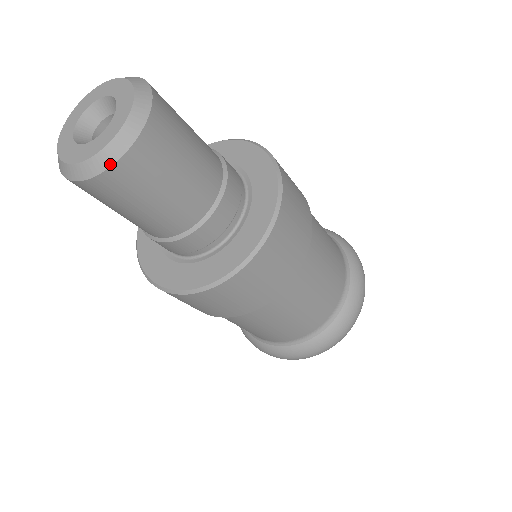
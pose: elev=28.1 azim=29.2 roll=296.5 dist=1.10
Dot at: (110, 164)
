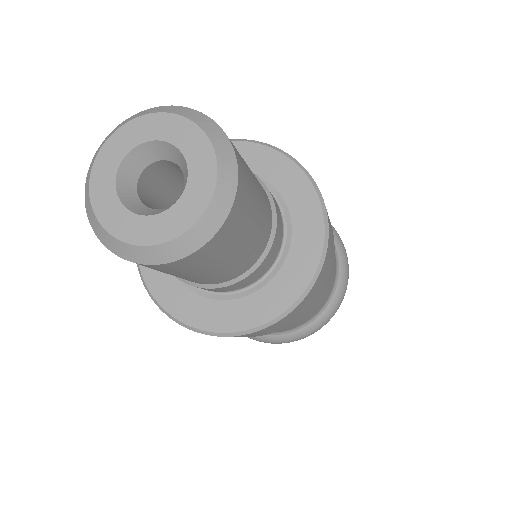
Dot at: (156, 262)
